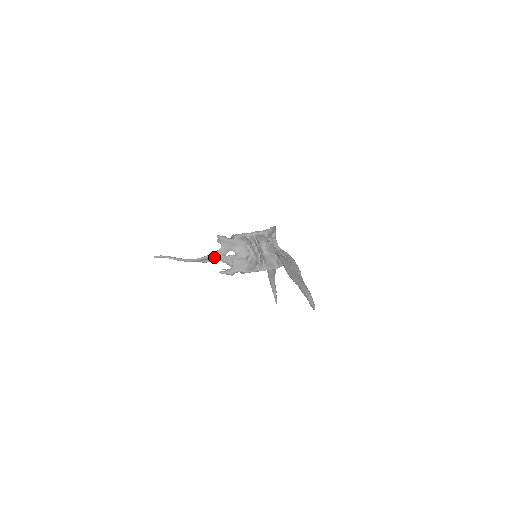
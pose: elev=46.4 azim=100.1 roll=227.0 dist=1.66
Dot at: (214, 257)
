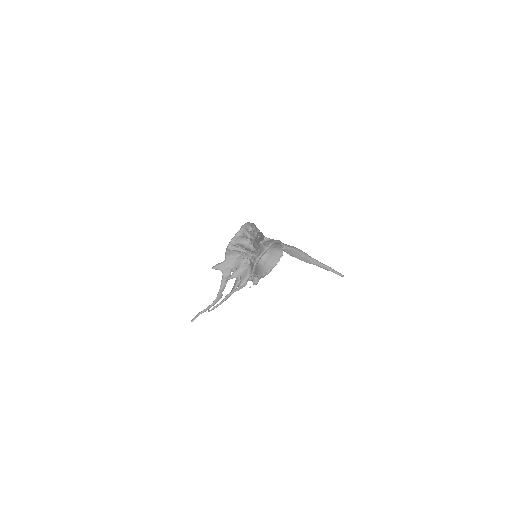
Dot at: (225, 285)
